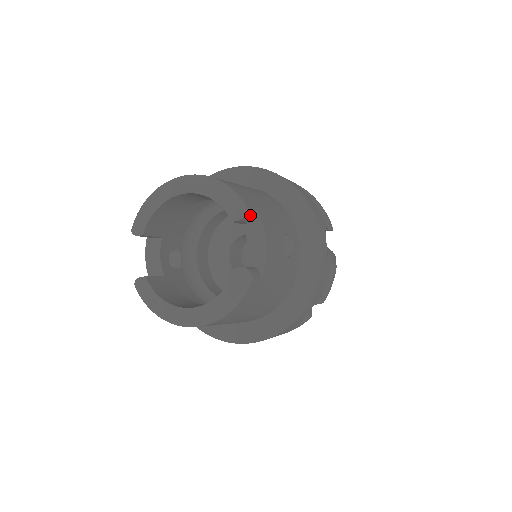
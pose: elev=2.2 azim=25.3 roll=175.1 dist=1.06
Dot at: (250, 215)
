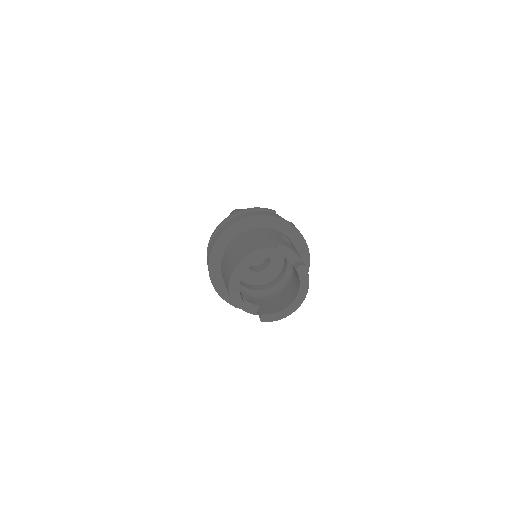
Dot at: (278, 248)
